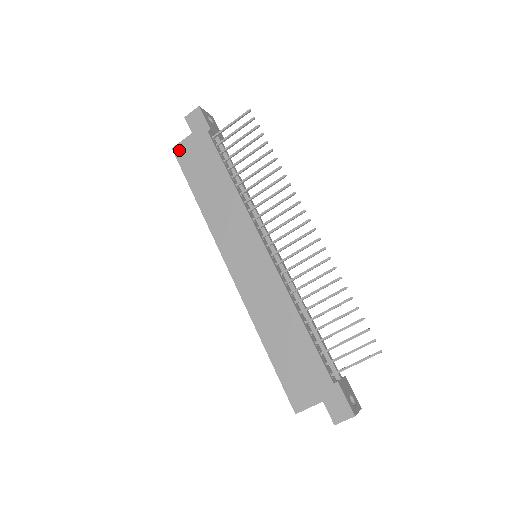
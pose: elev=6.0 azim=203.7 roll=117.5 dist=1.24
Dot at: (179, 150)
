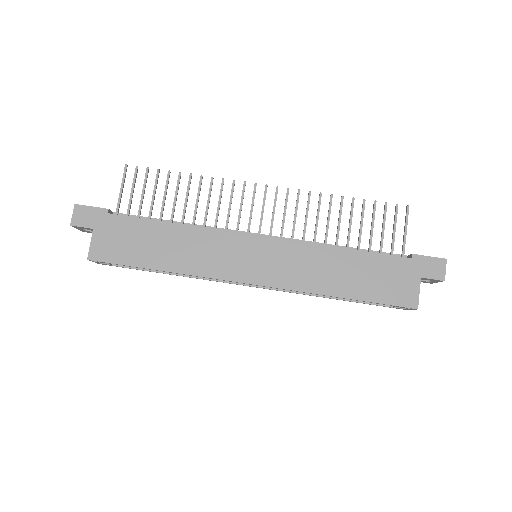
Dot at: (96, 253)
